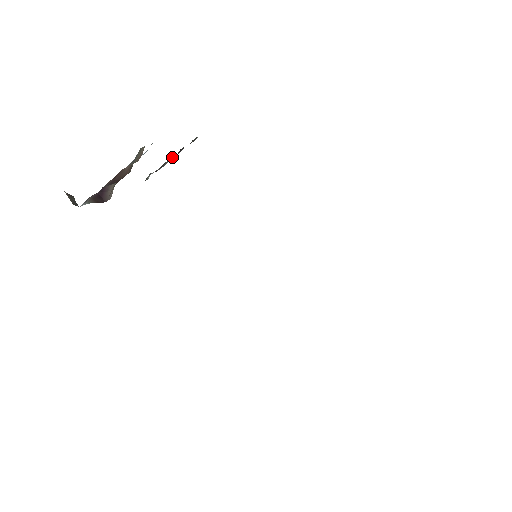
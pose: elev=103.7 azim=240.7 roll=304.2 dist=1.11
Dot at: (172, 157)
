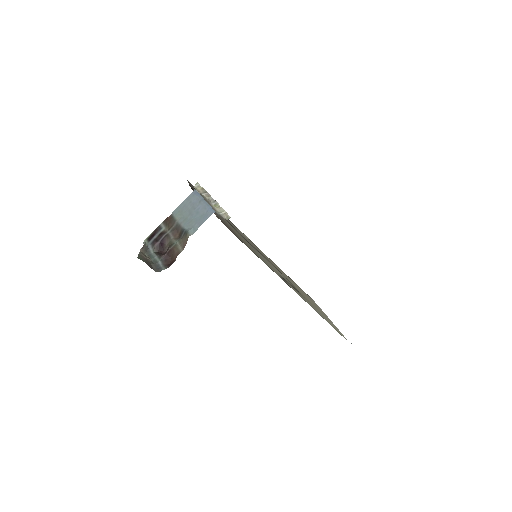
Dot at: occluded
